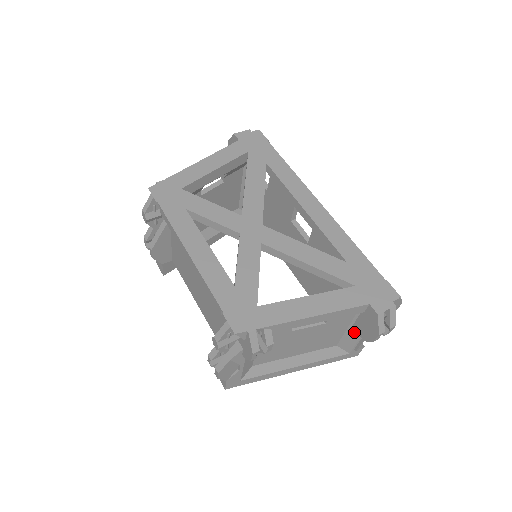
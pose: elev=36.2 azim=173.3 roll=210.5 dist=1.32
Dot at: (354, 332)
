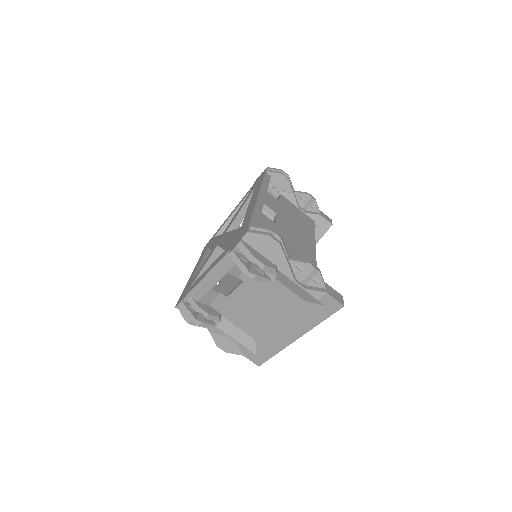
Dot at: (285, 281)
